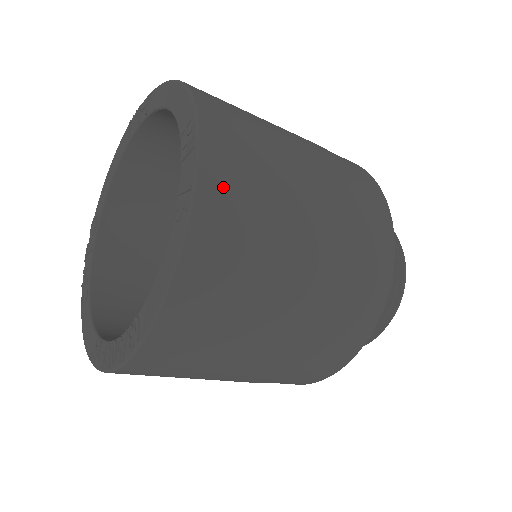
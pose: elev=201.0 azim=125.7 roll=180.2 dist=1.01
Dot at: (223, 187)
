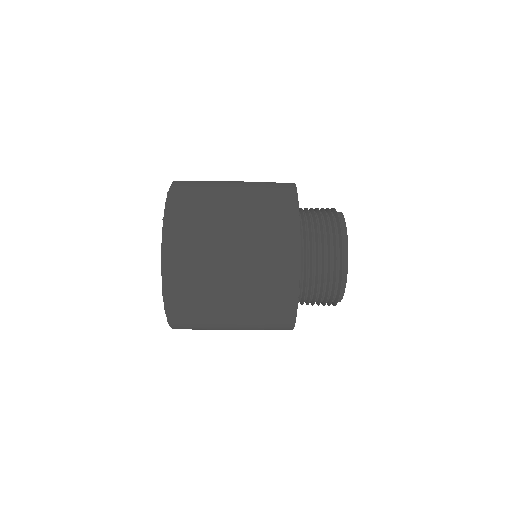
Dot at: (178, 215)
